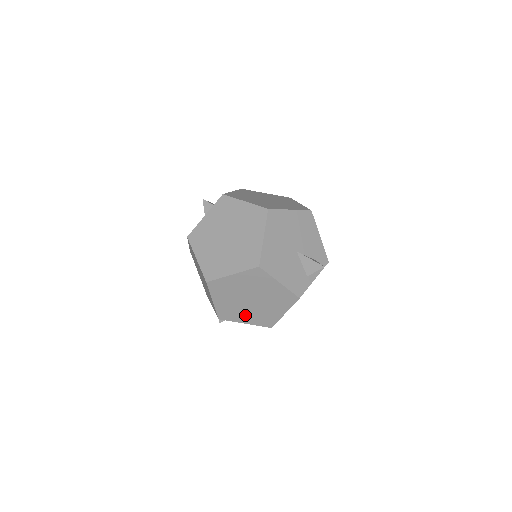
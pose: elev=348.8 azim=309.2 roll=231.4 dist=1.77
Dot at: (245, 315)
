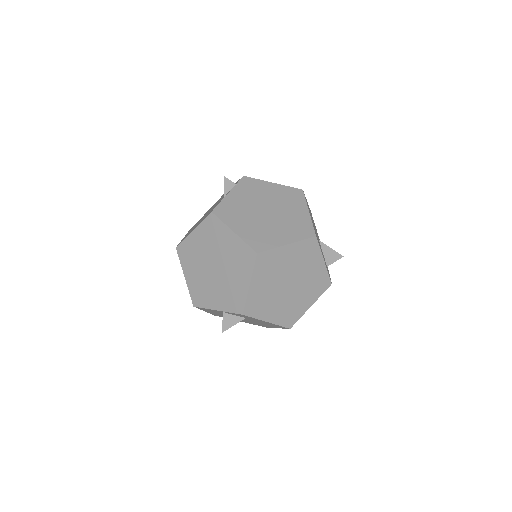
Dot at: (273, 308)
